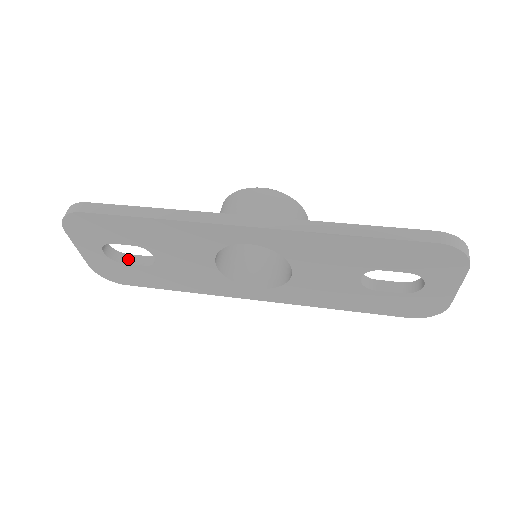
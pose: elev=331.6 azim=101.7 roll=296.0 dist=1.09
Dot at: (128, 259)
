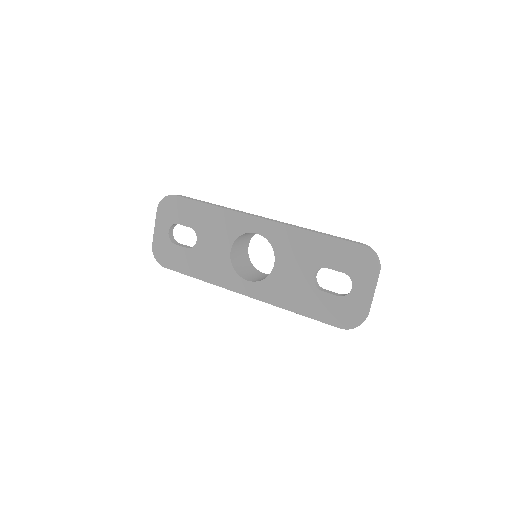
Dot at: (179, 244)
